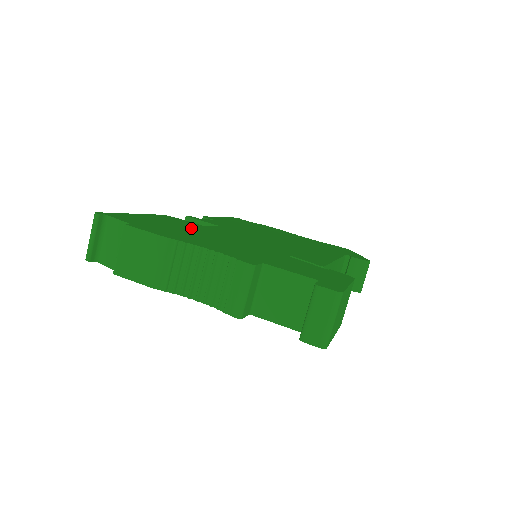
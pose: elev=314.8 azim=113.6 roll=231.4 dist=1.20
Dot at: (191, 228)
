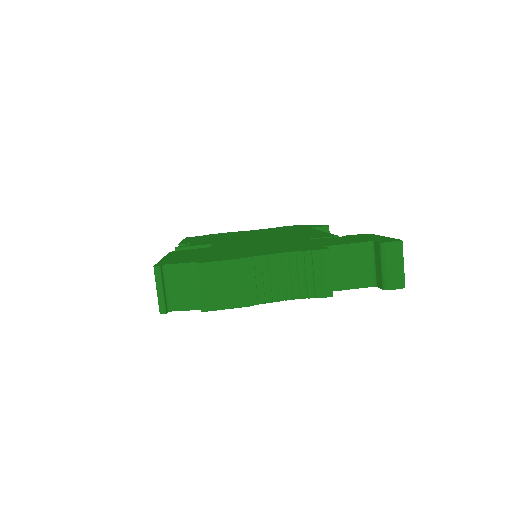
Dot at: (217, 250)
